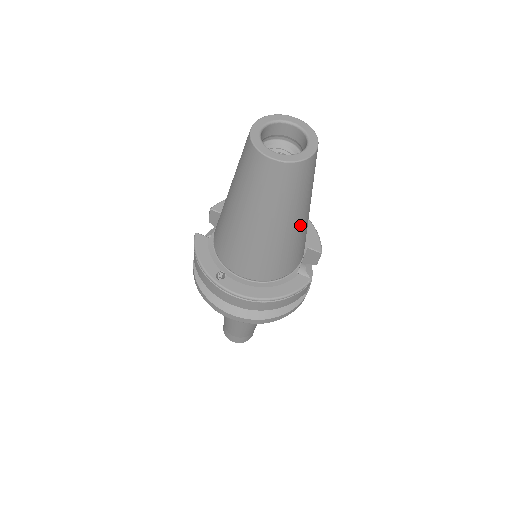
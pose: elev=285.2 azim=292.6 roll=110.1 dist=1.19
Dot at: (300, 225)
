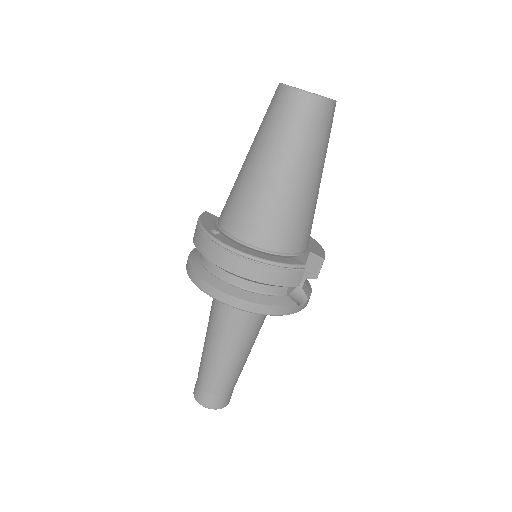
Dot at: (306, 185)
